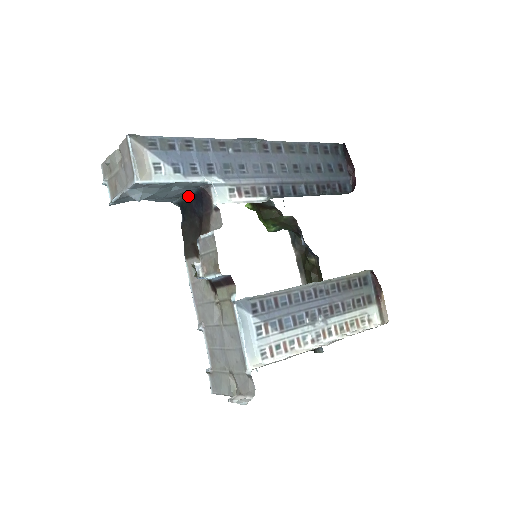
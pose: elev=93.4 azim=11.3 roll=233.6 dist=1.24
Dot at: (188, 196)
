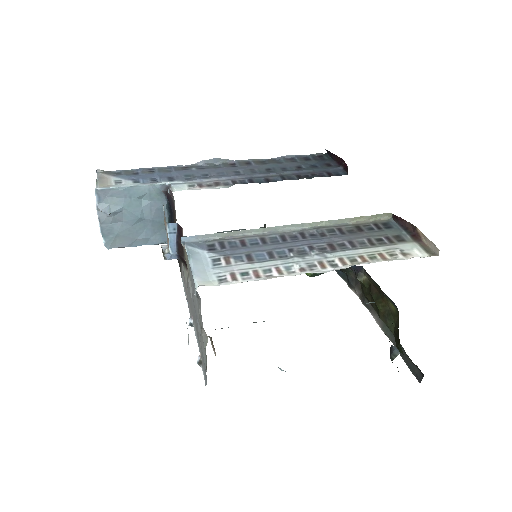
Dot at: (169, 218)
